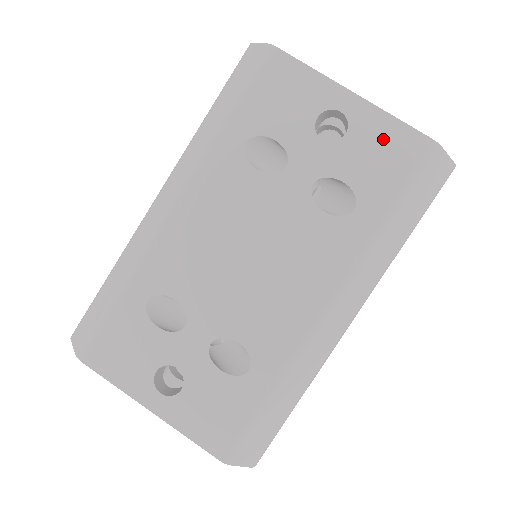
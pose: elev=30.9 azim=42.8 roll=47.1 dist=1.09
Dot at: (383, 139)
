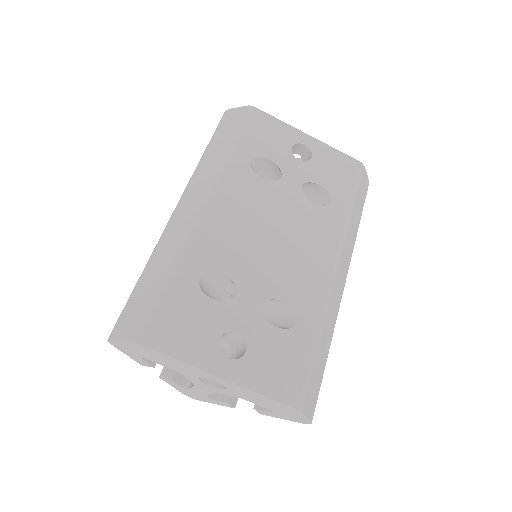
Dot at: (334, 161)
